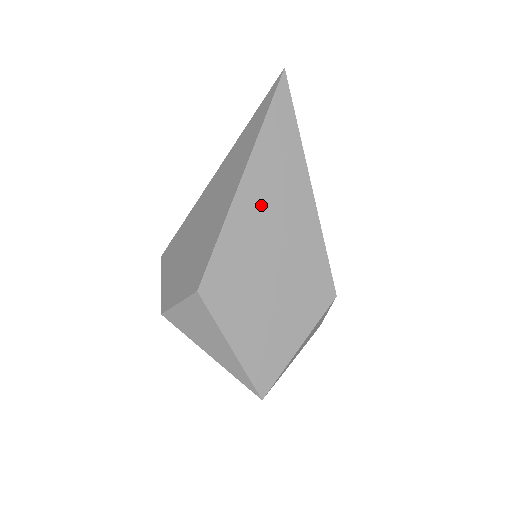
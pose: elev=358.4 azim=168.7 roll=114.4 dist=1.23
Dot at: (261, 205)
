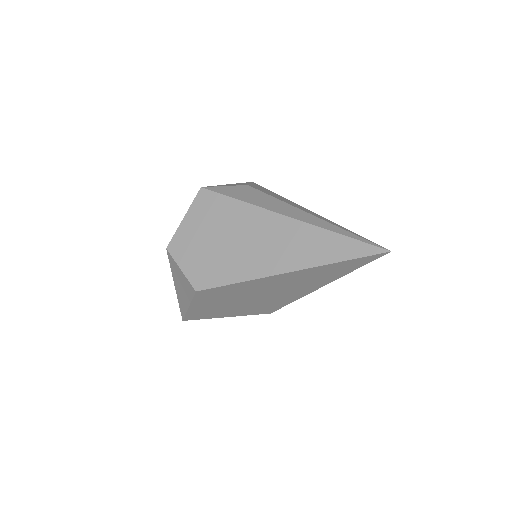
Dot at: (280, 283)
